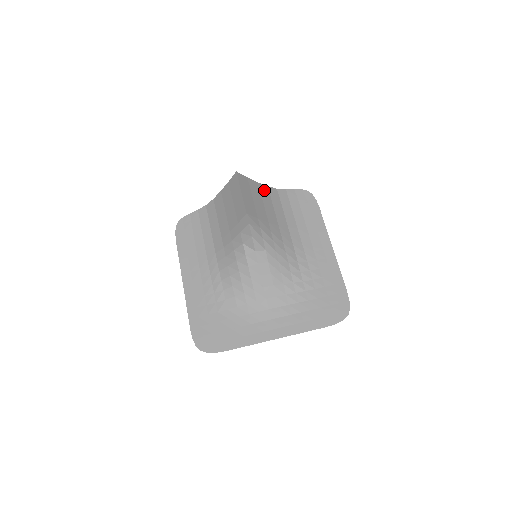
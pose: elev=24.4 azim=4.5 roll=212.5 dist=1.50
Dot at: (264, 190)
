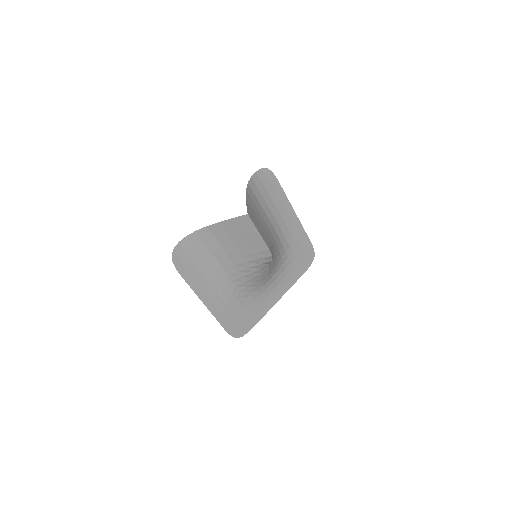
Dot at: (249, 199)
